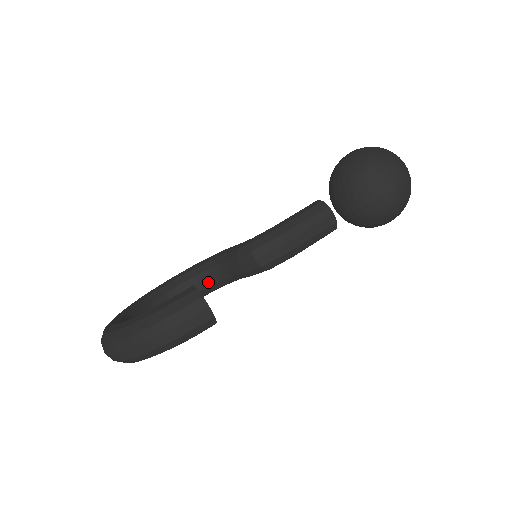
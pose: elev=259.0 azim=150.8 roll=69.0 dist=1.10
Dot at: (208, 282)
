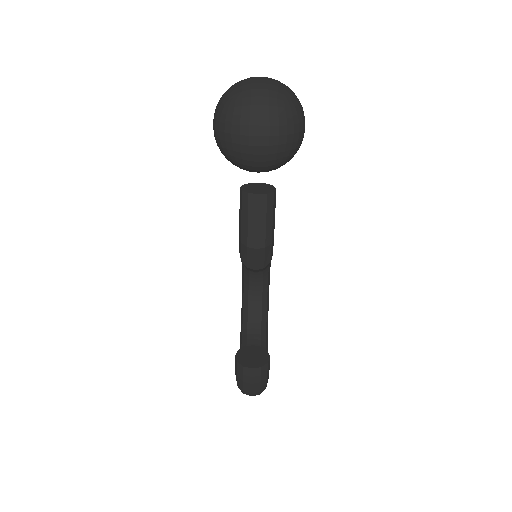
Dot at: (259, 274)
